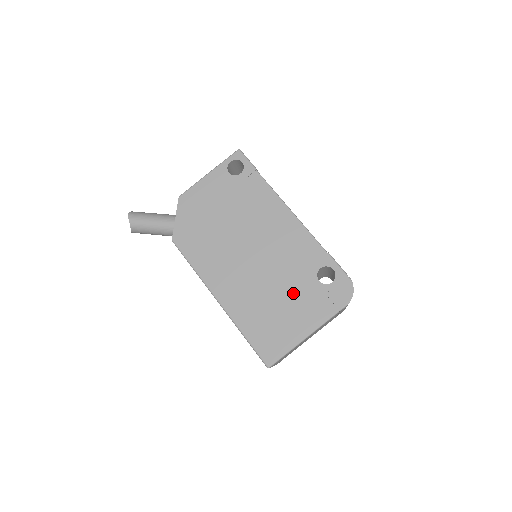
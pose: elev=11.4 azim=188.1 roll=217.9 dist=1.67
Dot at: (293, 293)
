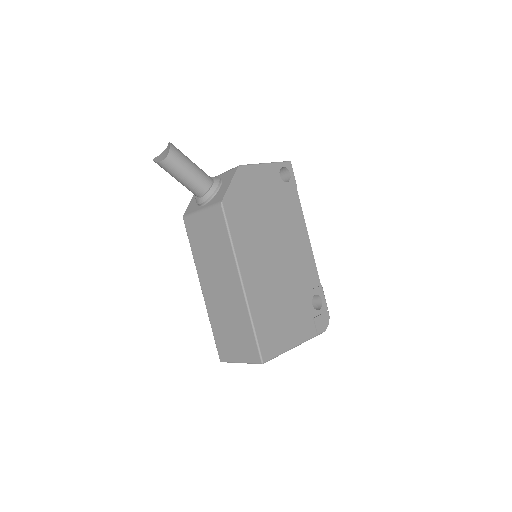
Dot at: (295, 305)
